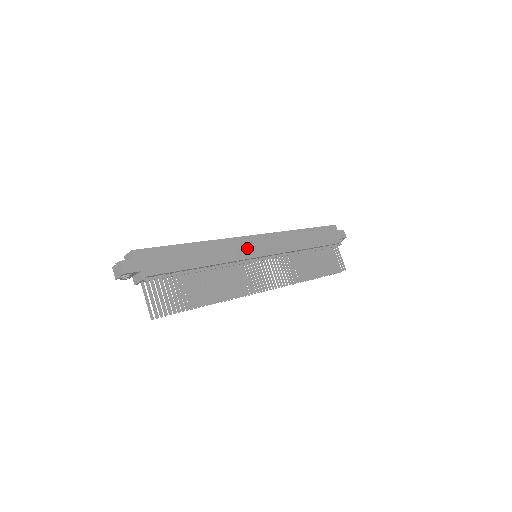
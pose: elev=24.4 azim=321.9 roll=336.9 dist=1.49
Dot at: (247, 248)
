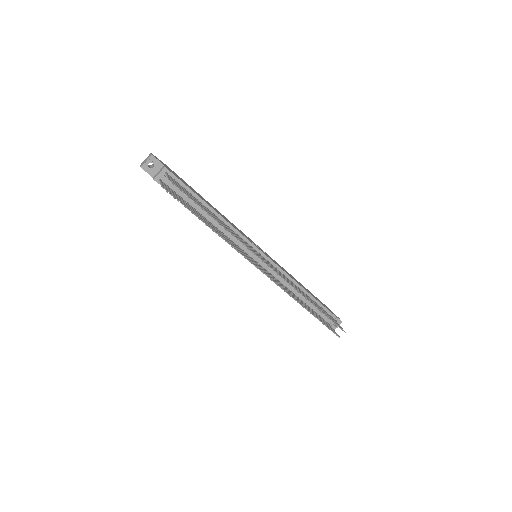
Dot at: (249, 239)
